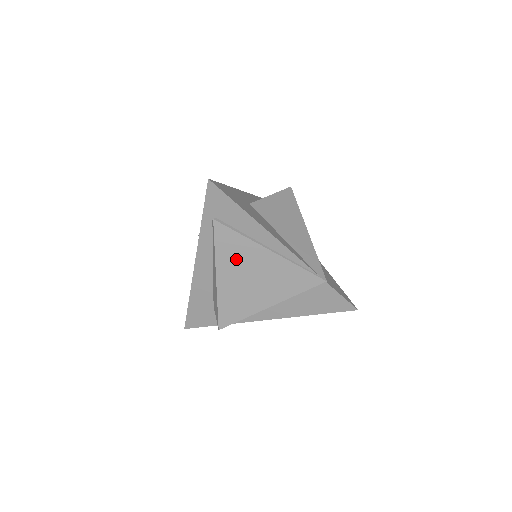
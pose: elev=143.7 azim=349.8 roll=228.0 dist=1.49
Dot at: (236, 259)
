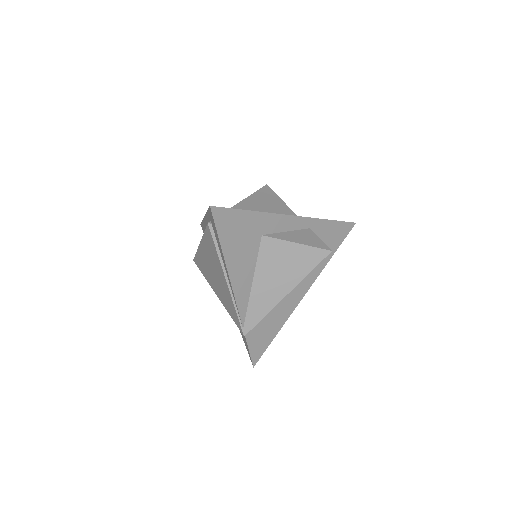
Dot at: (211, 255)
